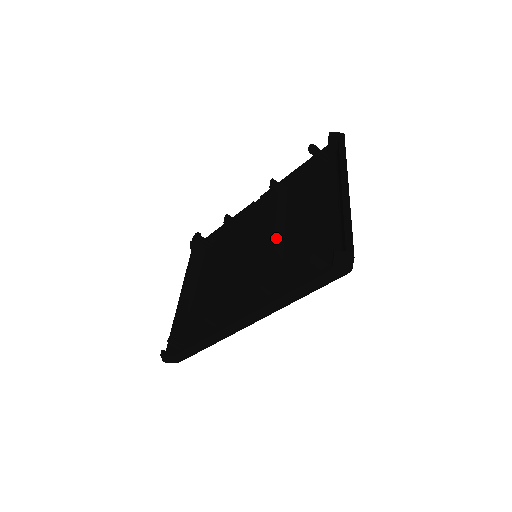
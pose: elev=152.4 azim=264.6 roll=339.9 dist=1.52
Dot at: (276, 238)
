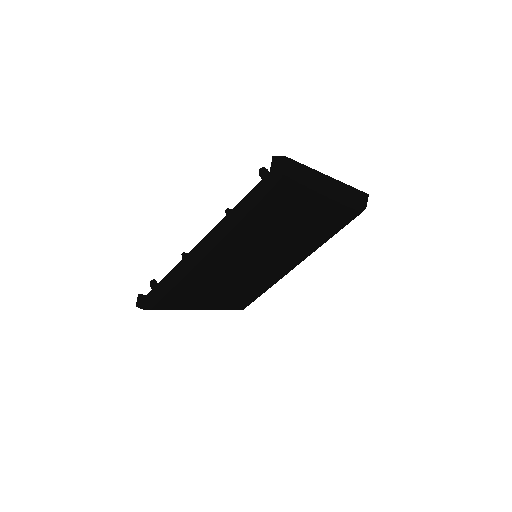
Dot at: occluded
